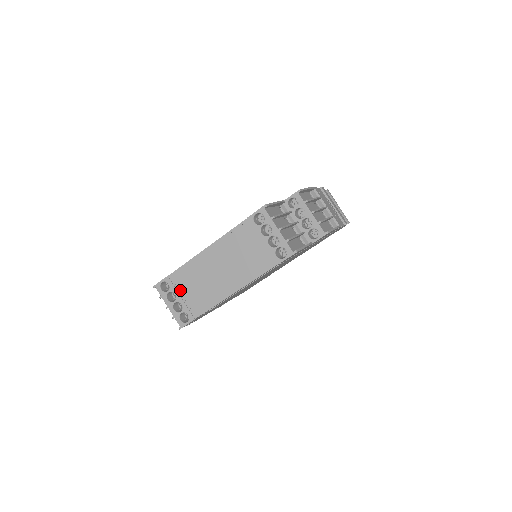
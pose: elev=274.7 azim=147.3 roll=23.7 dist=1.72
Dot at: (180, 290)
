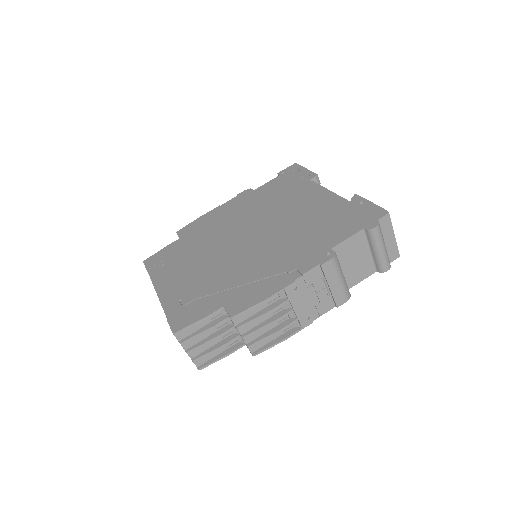
Dot at: occluded
